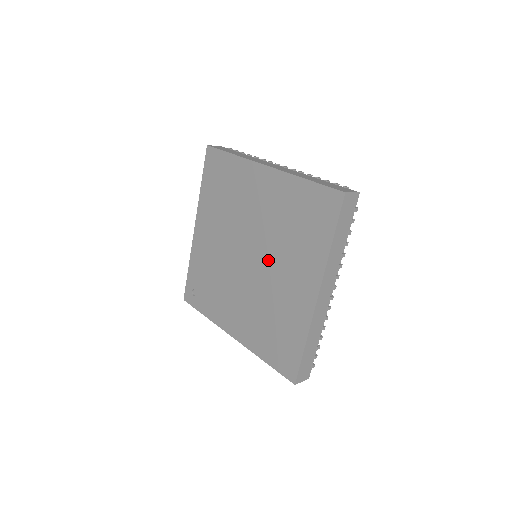
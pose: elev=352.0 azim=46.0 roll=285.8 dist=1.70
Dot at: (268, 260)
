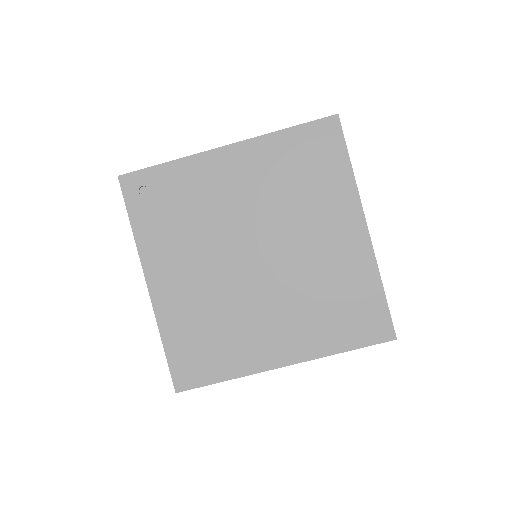
Dot at: (273, 287)
